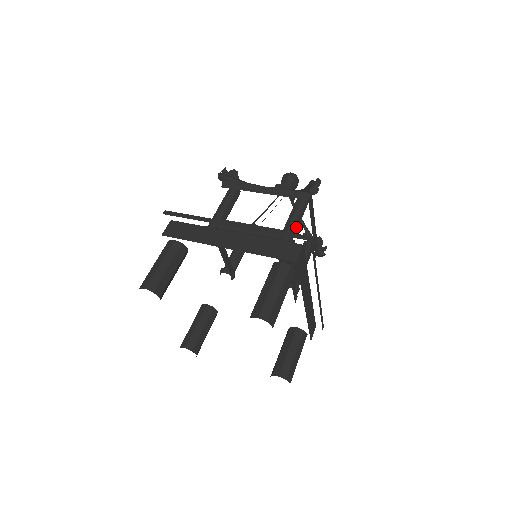
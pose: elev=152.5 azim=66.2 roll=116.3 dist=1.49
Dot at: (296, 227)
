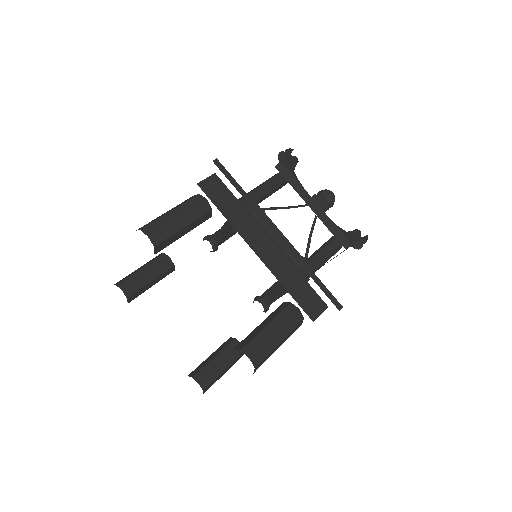
Dot at: (319, 267)
